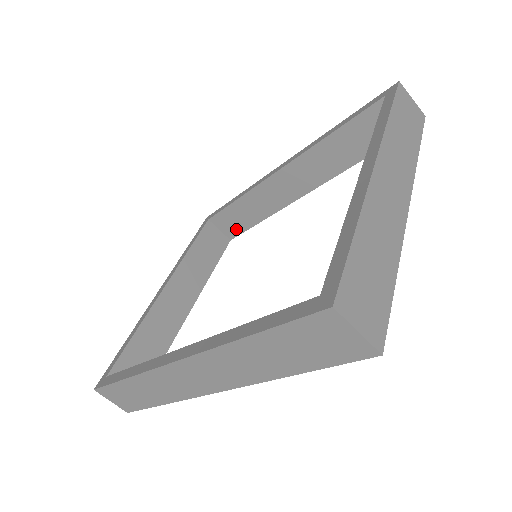
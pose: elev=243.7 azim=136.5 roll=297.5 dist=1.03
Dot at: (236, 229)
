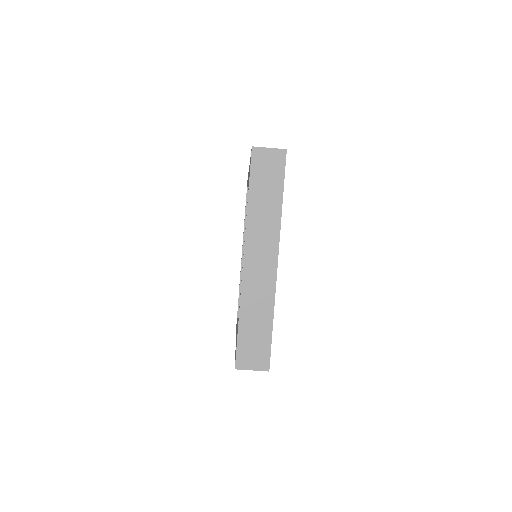
Dot at: occluded
